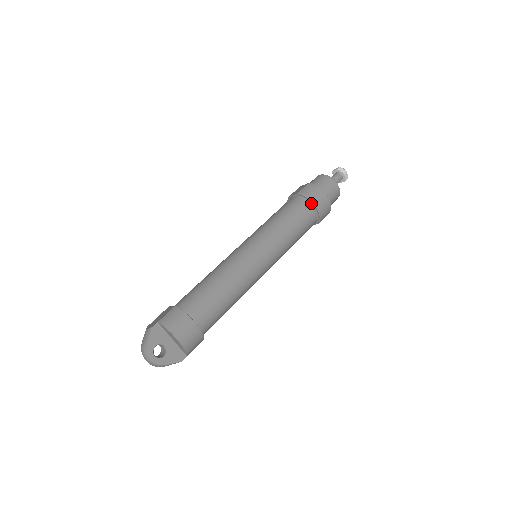
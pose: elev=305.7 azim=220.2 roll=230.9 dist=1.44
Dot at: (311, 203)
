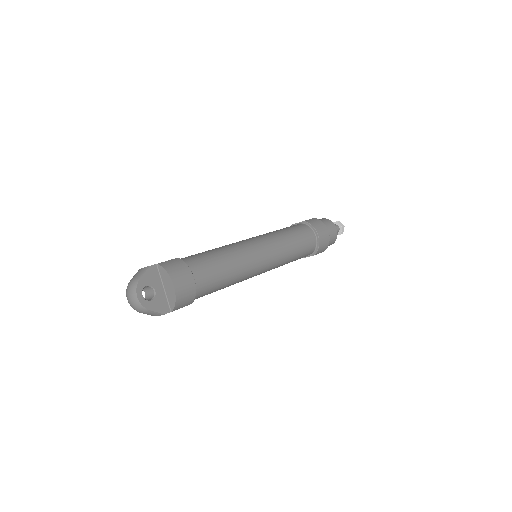
Dot at: (315, 232)
